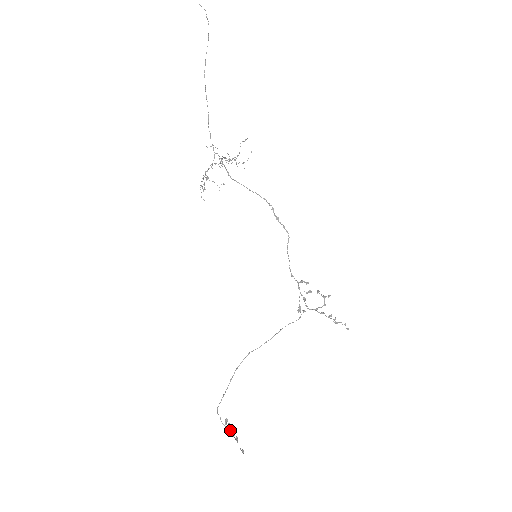
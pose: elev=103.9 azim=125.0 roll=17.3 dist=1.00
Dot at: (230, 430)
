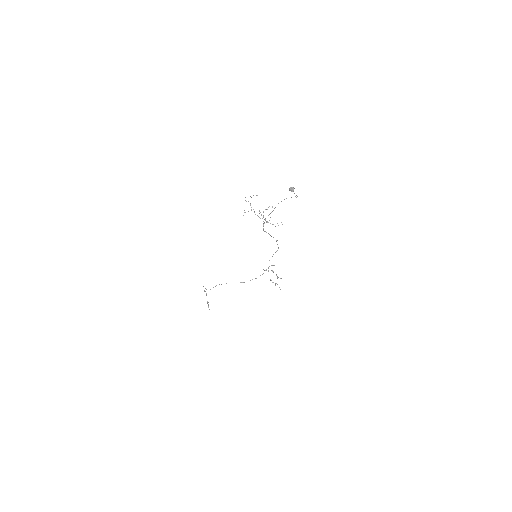
Dot at: (206, 294)
